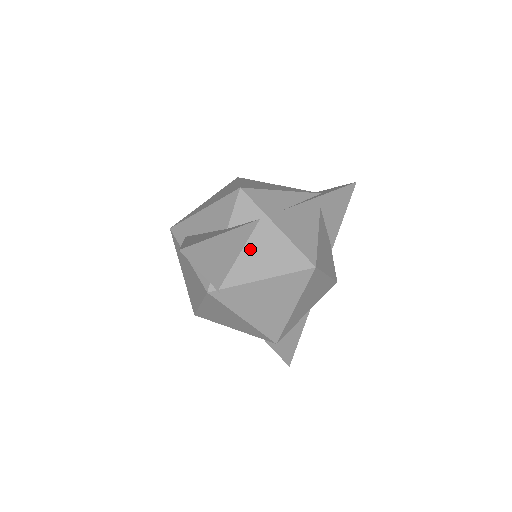
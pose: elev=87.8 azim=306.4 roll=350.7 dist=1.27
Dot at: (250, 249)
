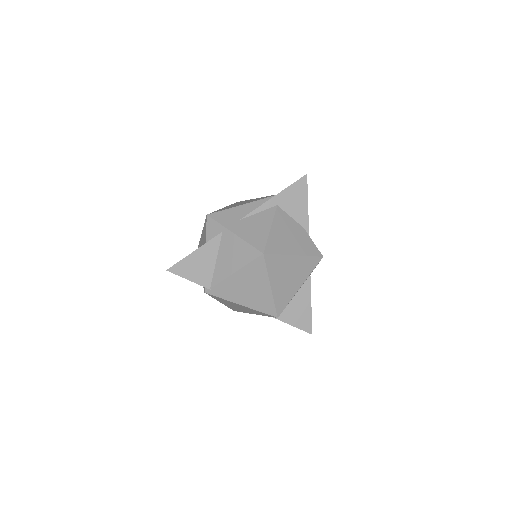
Dot at: (221, 255)
